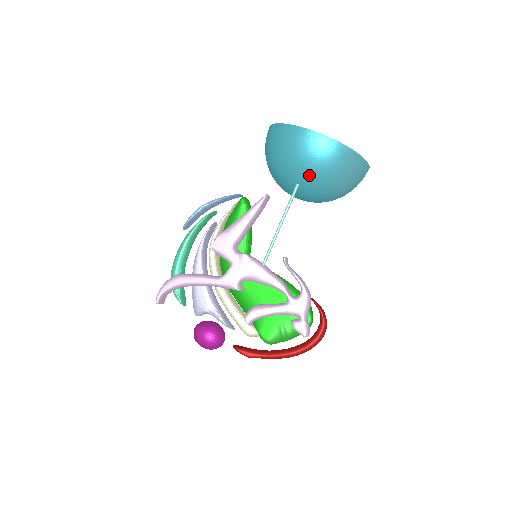
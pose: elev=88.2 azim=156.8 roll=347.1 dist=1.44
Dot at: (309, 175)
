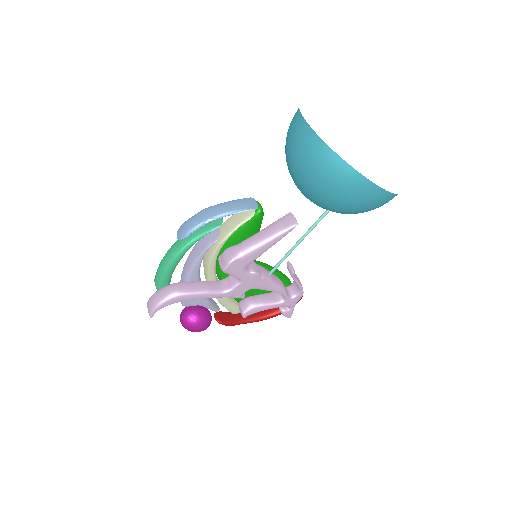
Dot at: (349, 213)
